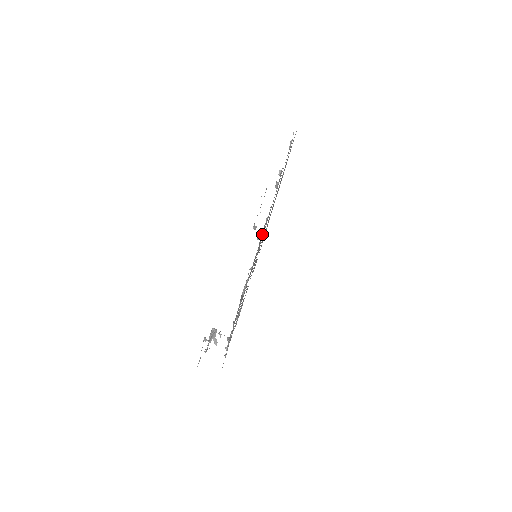
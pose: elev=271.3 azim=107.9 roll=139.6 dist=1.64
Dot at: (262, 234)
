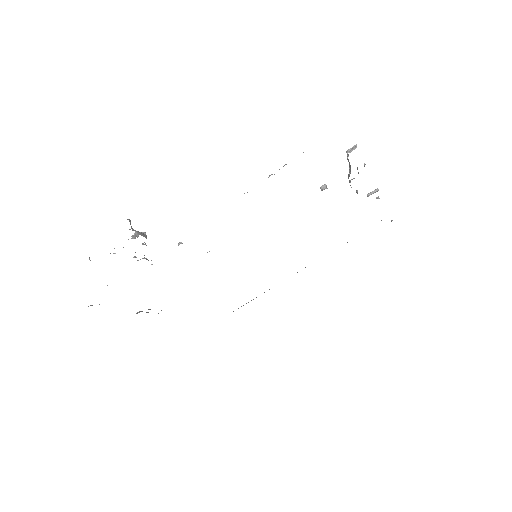
Dot at: occluded
